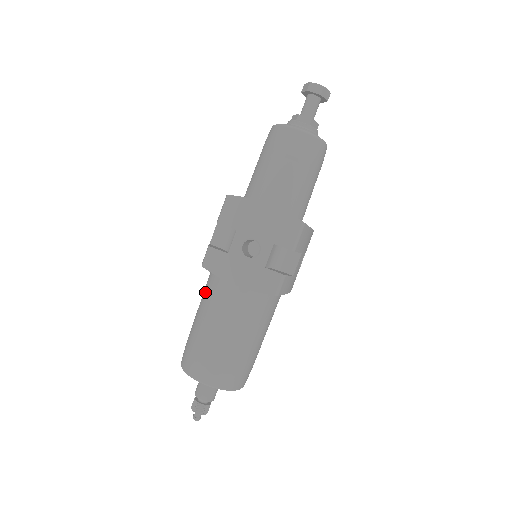
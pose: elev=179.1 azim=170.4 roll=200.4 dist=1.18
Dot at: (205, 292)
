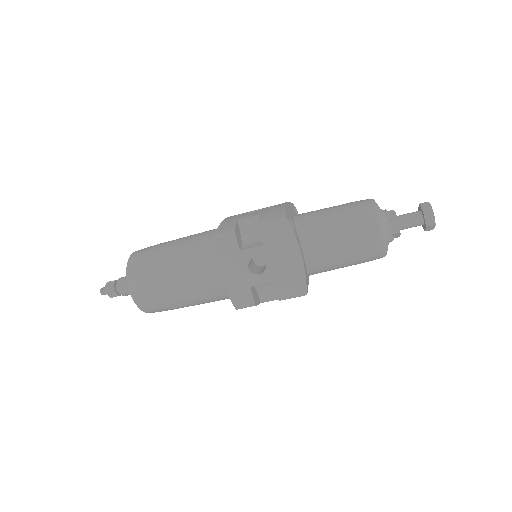
Dot at: (197, 241)
